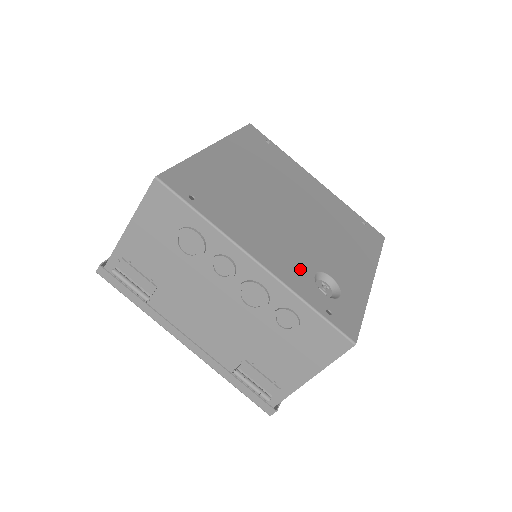
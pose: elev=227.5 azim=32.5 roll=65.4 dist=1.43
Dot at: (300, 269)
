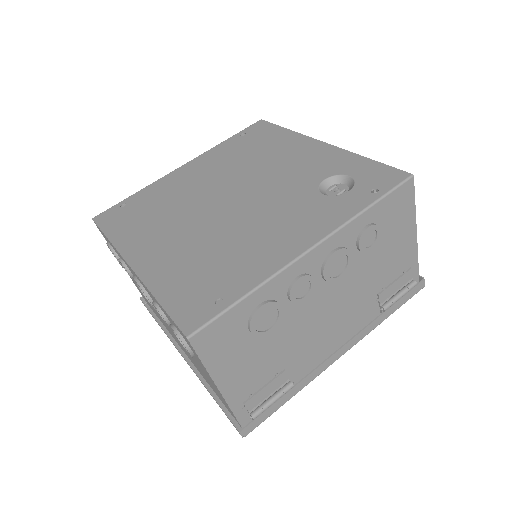
Dot at: (317, 207)
